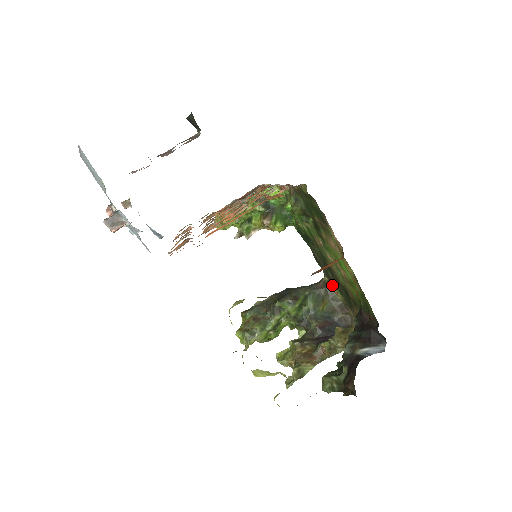
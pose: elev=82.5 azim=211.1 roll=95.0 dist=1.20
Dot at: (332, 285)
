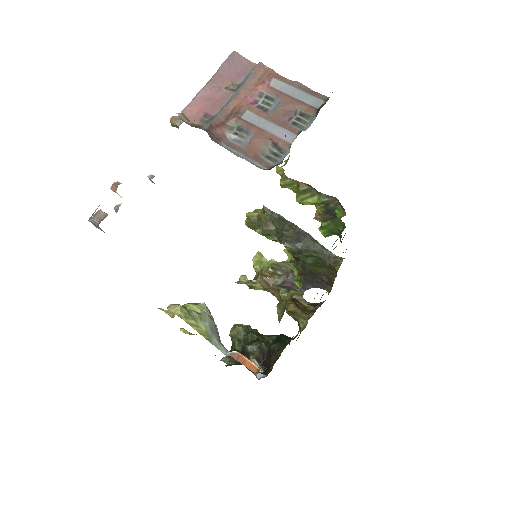
Dot at: occluded
